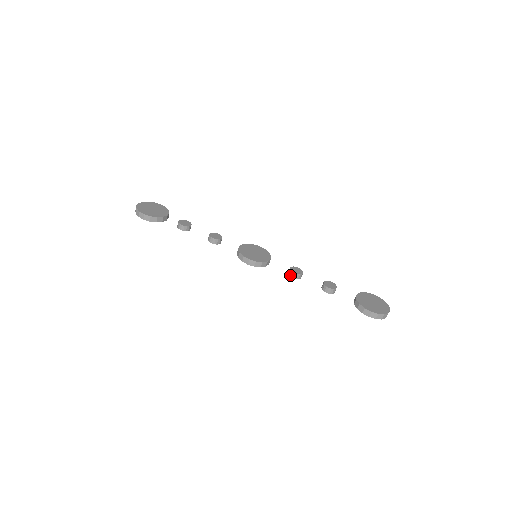
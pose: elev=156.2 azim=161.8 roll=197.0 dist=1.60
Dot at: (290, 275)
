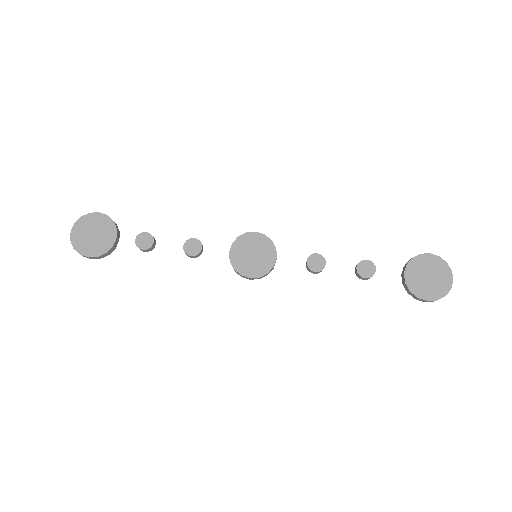
Dot at: (309, 271)
